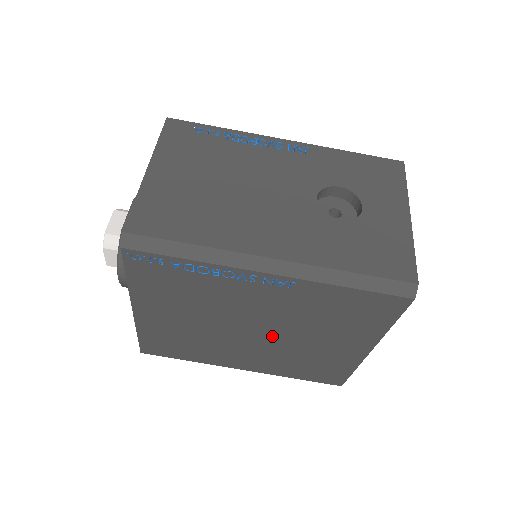
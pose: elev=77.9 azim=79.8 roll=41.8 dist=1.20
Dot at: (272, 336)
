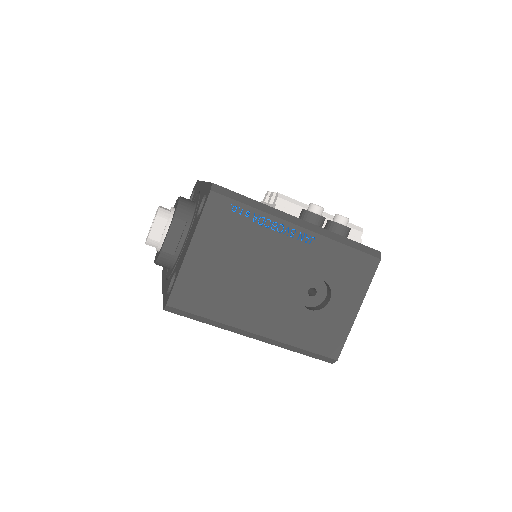
Dot at: occluded
